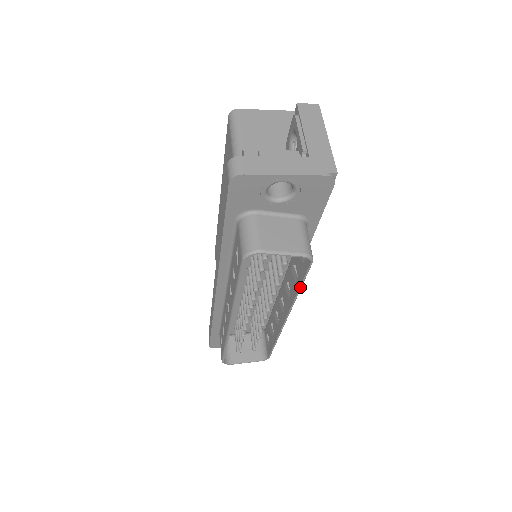
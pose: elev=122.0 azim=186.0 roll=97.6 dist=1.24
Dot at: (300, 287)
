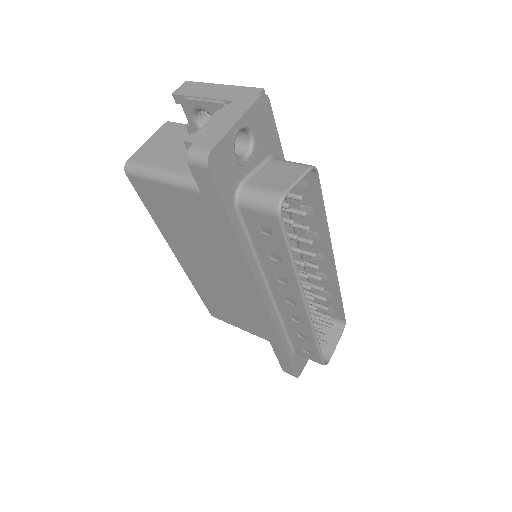
Dot at: (324, 210)
